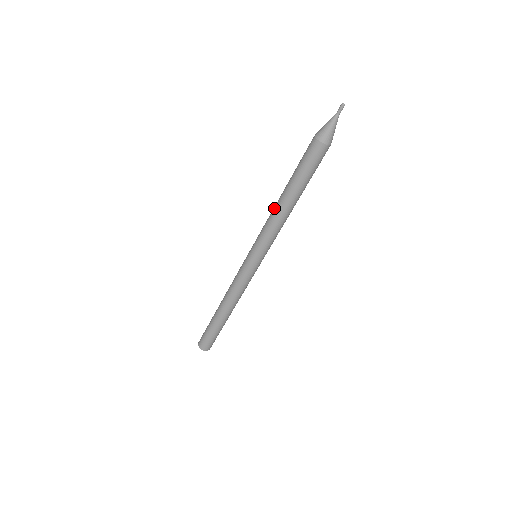
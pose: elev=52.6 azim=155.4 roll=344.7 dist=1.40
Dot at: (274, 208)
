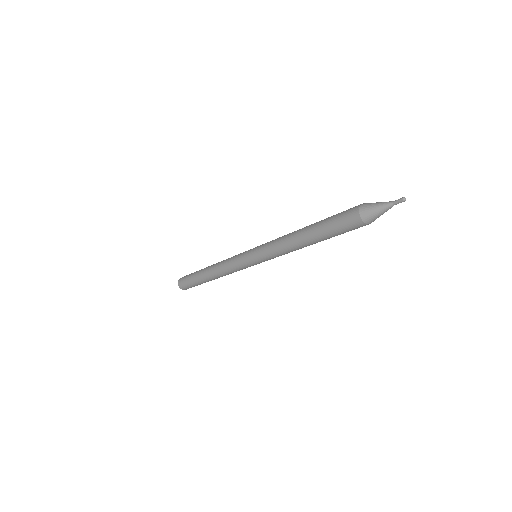
Dot at: (292, 232)
